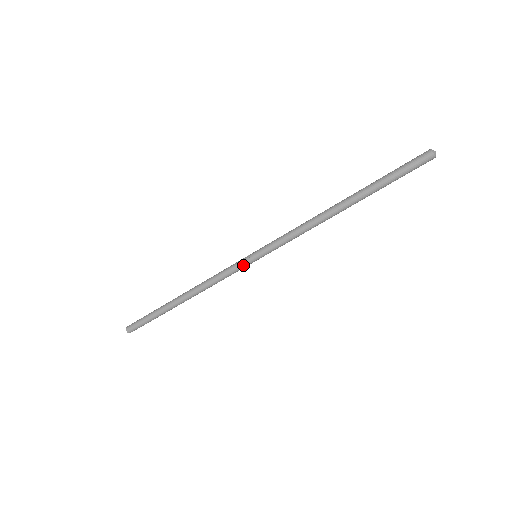
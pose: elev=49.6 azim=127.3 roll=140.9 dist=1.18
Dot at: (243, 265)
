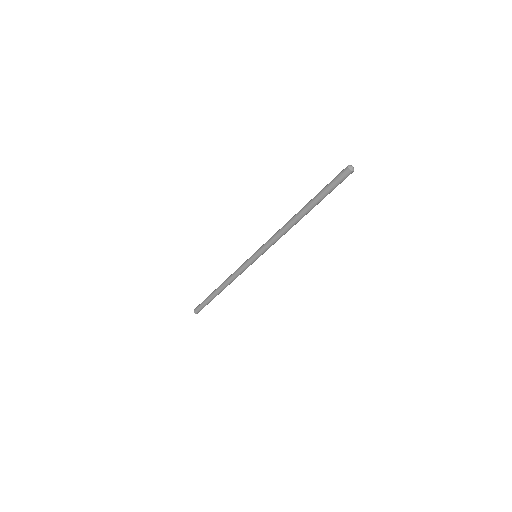
Dot at: (250, 264)
